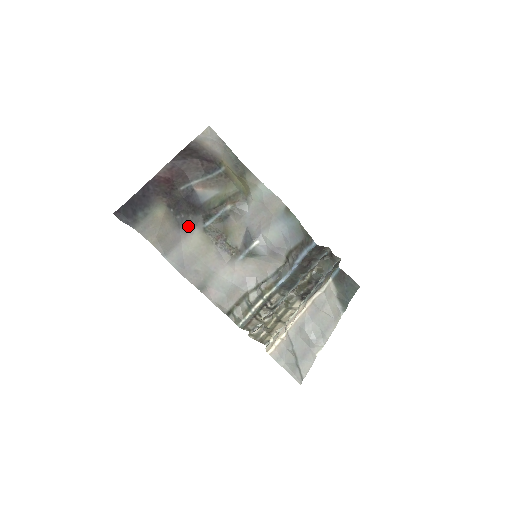
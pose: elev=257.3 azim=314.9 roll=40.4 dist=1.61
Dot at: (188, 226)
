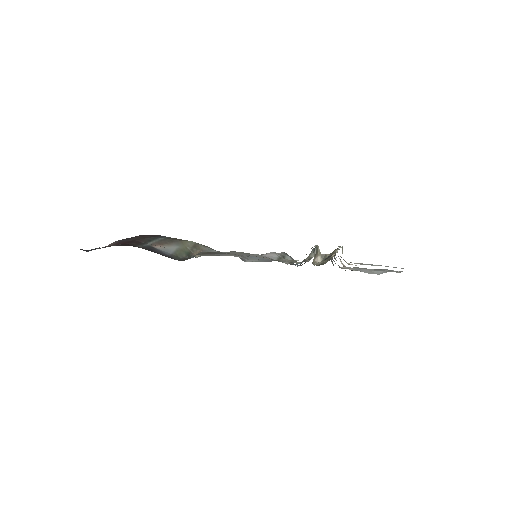
Dot at: occluded
